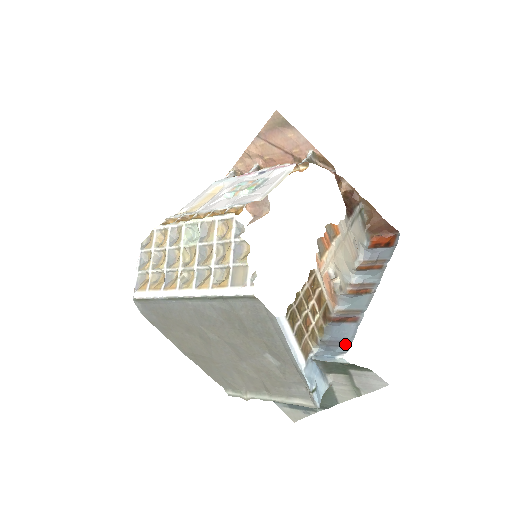
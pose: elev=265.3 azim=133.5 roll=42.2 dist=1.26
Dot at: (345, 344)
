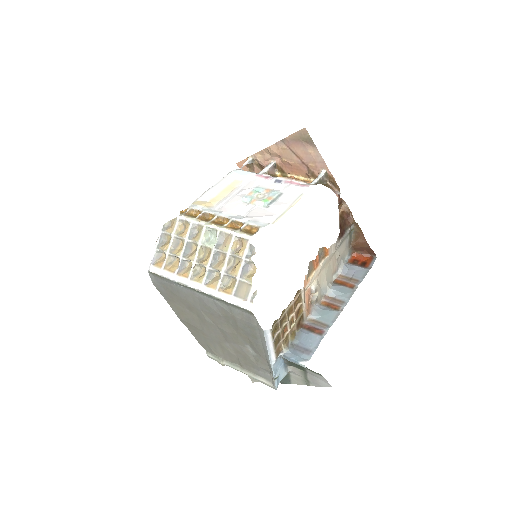
Dot at: (308, 352)
